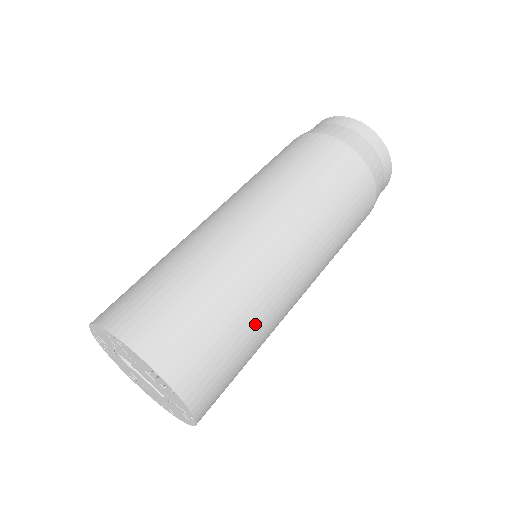
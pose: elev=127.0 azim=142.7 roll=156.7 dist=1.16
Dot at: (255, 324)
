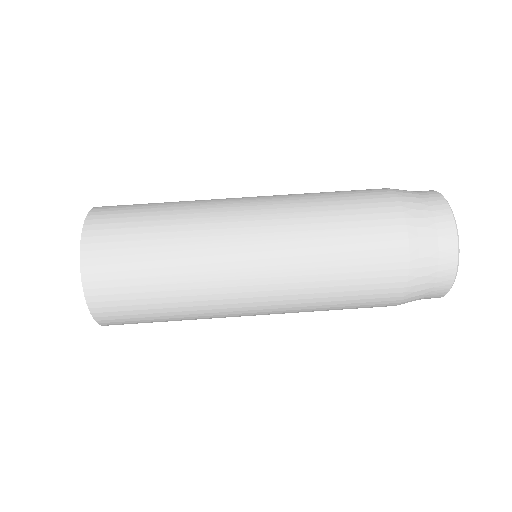
Dot at: (186, 318)
